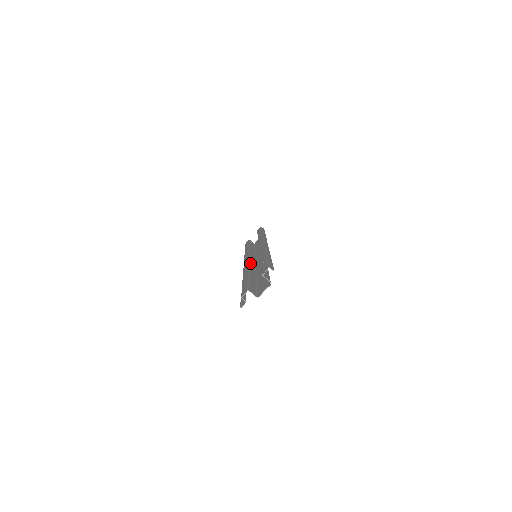
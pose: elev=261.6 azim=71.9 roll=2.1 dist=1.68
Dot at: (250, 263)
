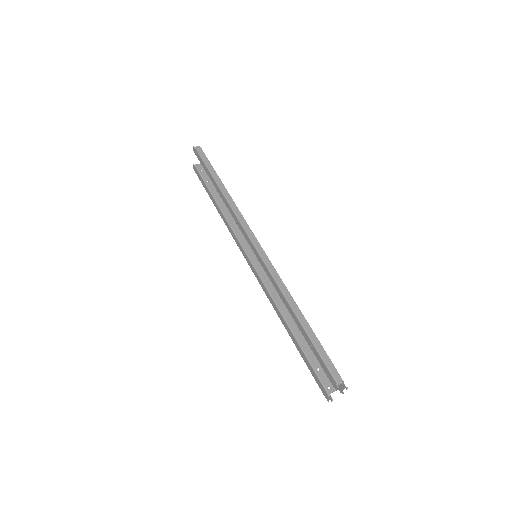
Dot at: (265, 282)
